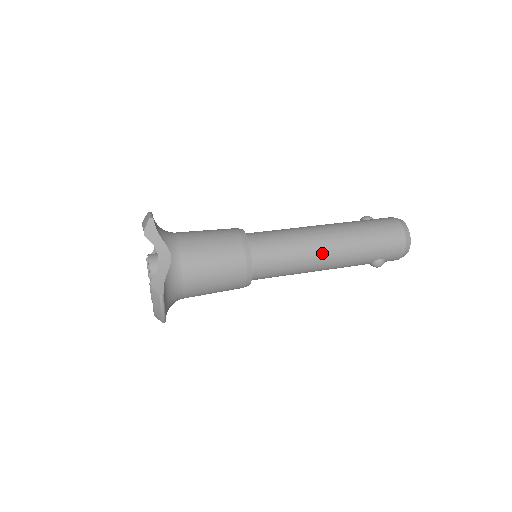
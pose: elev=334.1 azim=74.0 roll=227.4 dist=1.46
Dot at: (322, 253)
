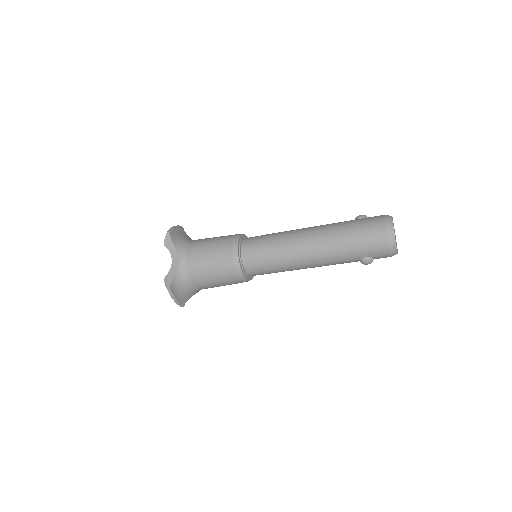
Dot at: (301, 254)
